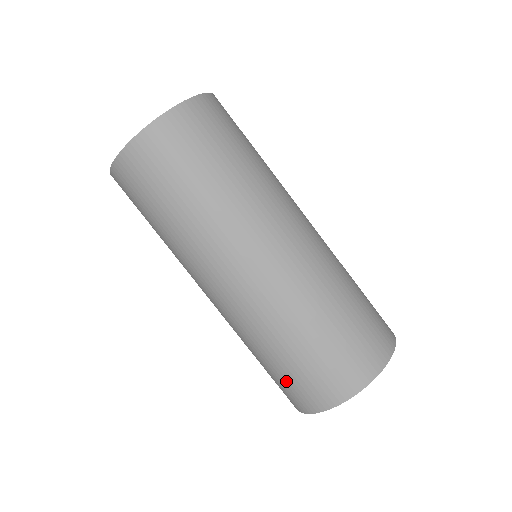
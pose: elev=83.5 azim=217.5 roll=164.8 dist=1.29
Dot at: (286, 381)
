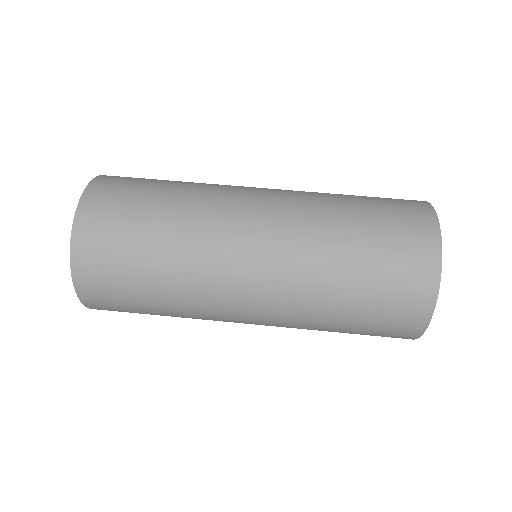
Dot at: (387, 281)
